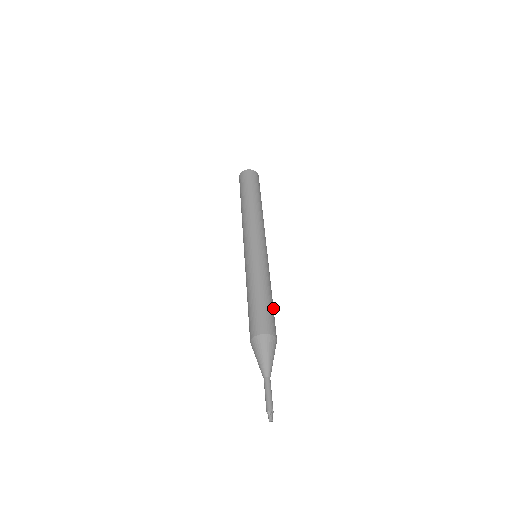
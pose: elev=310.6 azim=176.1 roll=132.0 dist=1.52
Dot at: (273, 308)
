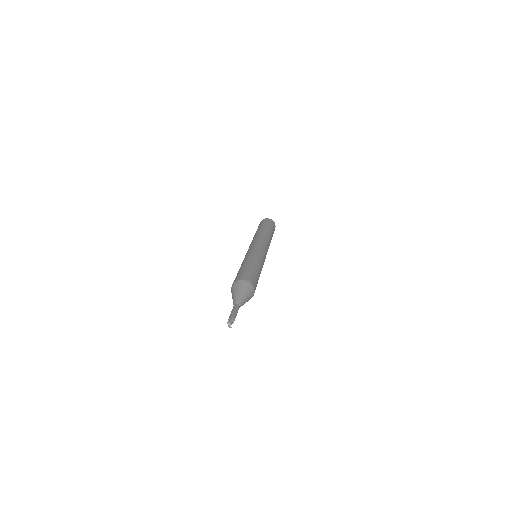
Dot at: (257, 274)
